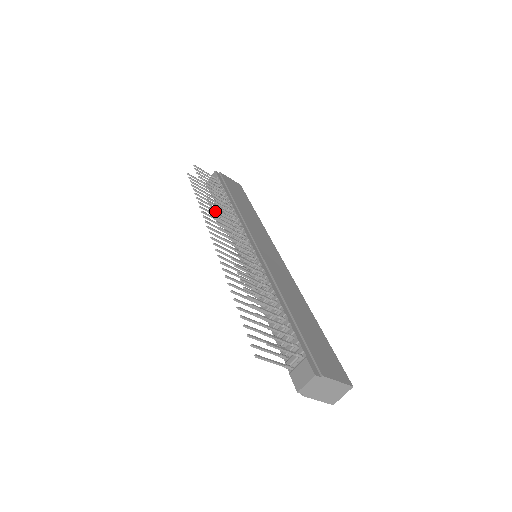
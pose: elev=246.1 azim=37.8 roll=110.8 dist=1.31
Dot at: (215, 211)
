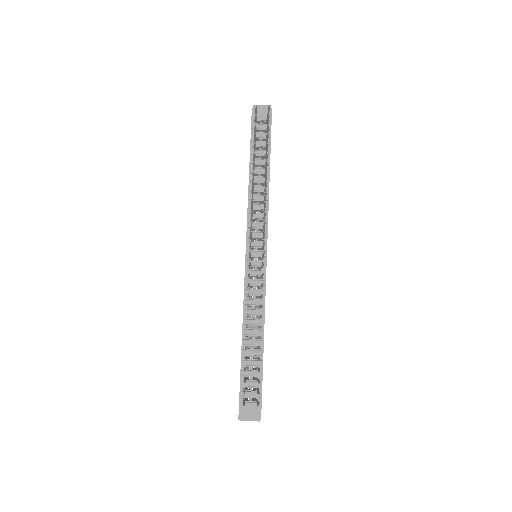
Dot at: occluded
